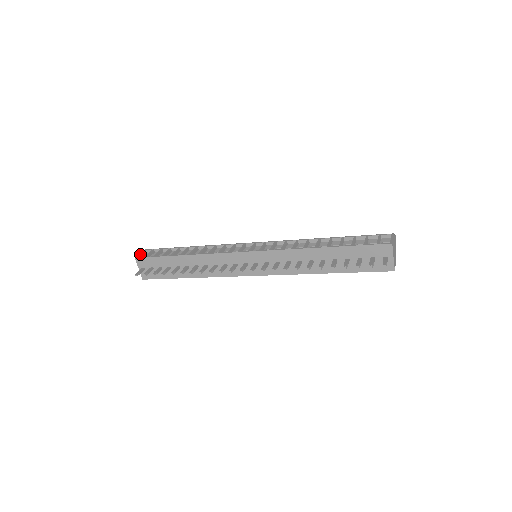
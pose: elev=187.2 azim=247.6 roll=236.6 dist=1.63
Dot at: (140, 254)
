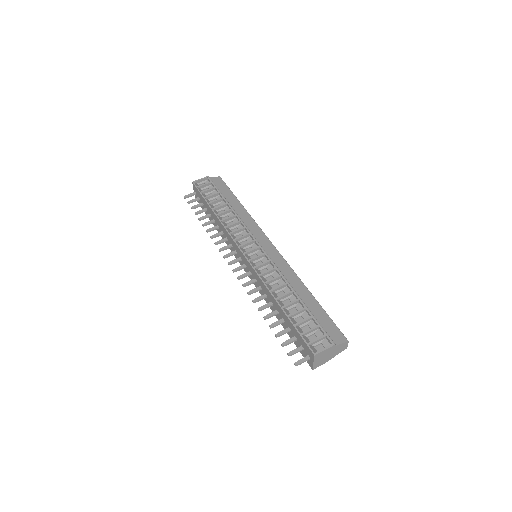
Dot at: (199, 180)
